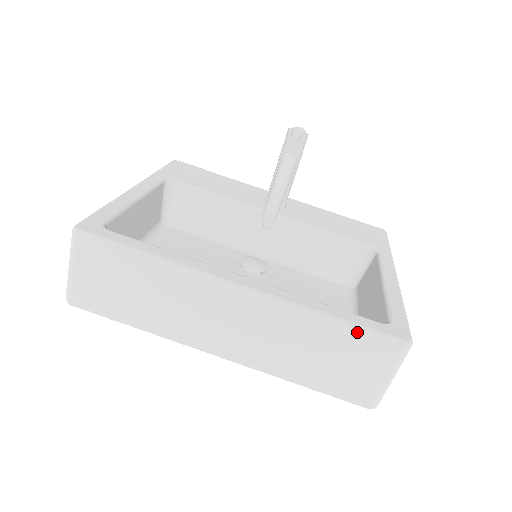
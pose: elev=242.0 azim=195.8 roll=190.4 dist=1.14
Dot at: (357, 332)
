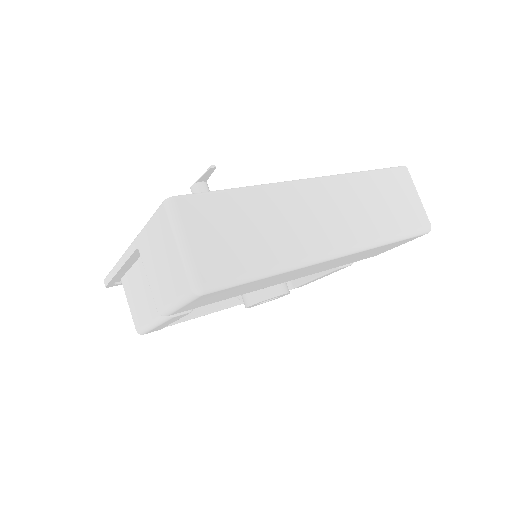
Dot at: (383, 172)
